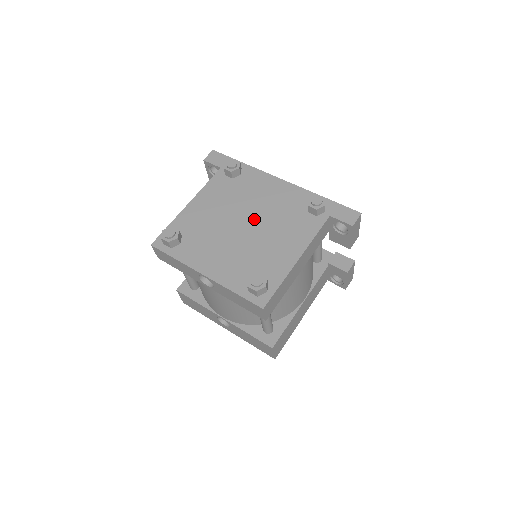
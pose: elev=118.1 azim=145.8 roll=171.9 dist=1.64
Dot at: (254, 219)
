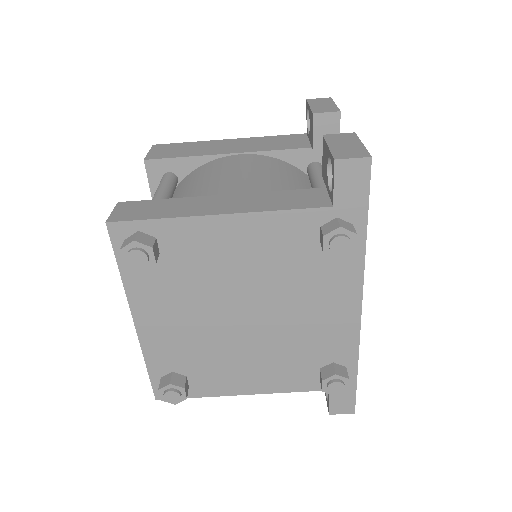
Dot at: (264, 322)
